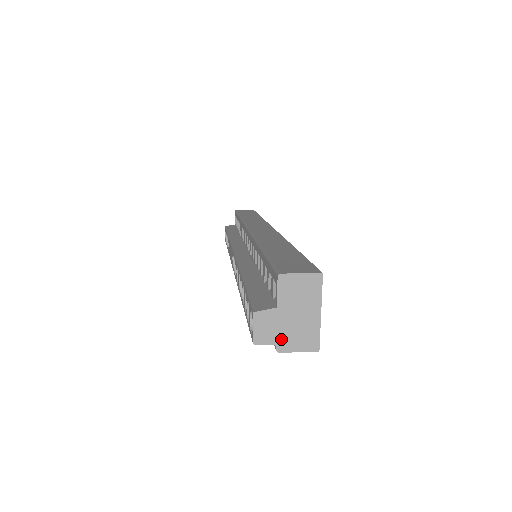
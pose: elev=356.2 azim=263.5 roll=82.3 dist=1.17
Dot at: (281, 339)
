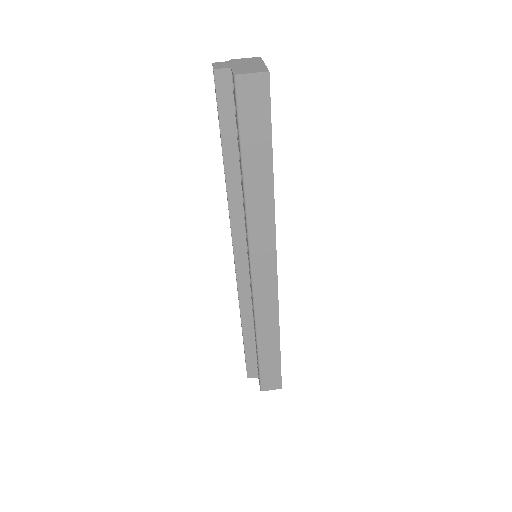
Dot at: occluded
